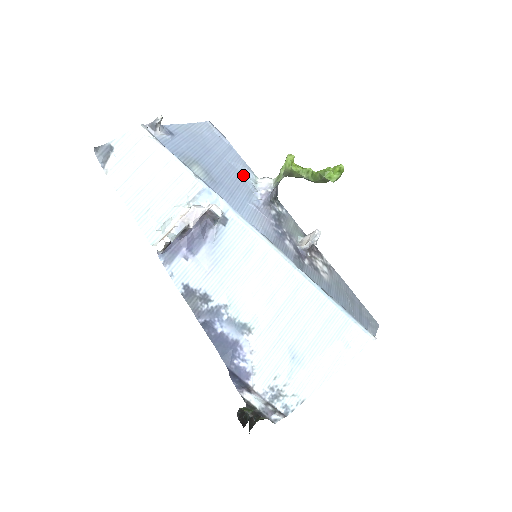
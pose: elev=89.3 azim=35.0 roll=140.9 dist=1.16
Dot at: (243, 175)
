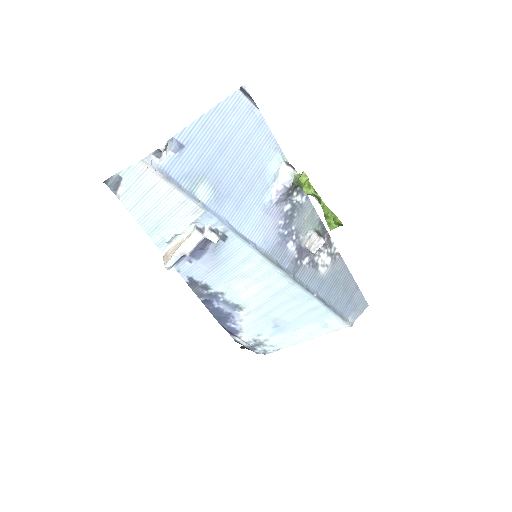
Dot at: (265, 163)
